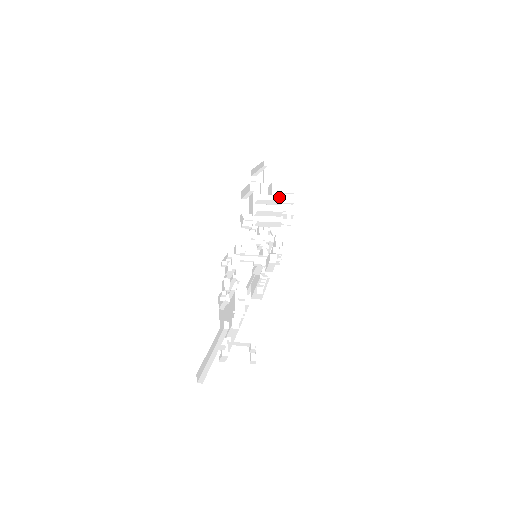
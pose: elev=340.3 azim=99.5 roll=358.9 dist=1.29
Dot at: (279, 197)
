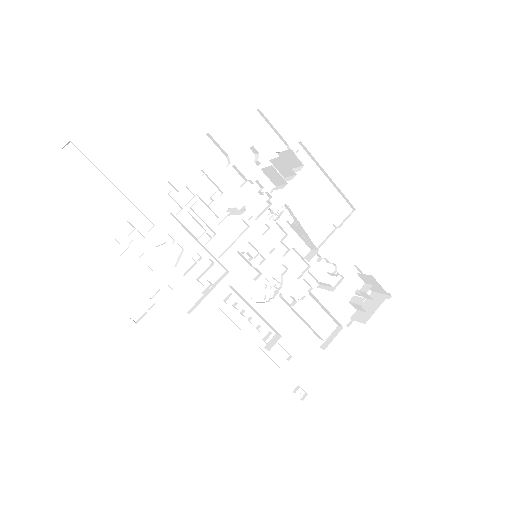
Dot at: (301, 168)
